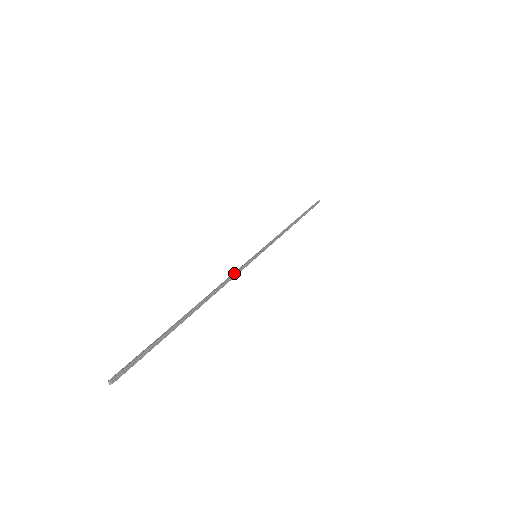
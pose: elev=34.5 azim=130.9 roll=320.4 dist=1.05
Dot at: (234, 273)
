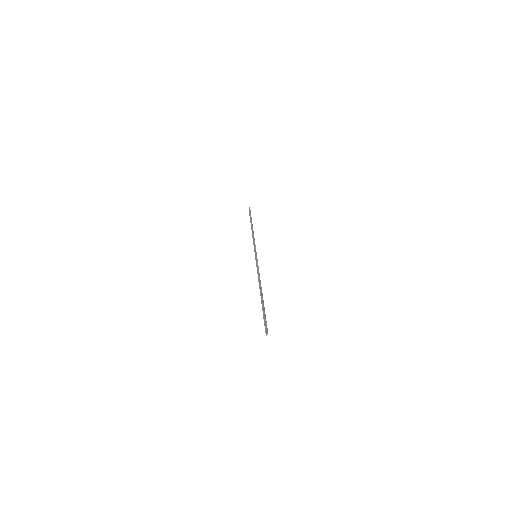
Dot at: (258, 269)
